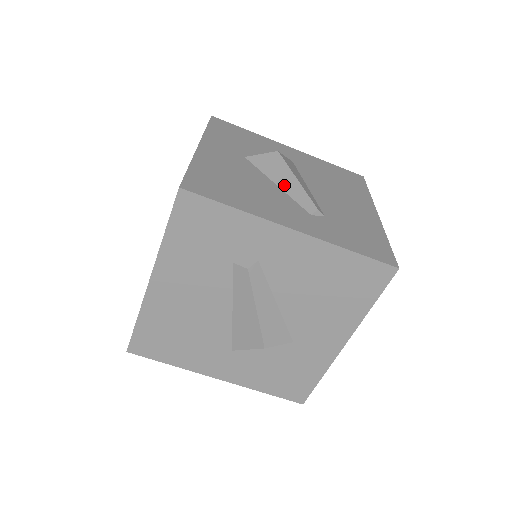
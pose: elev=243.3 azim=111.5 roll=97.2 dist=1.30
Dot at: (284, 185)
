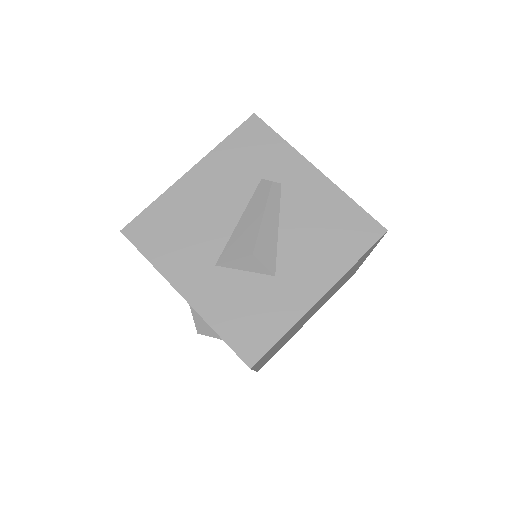
Dot at: occluded
